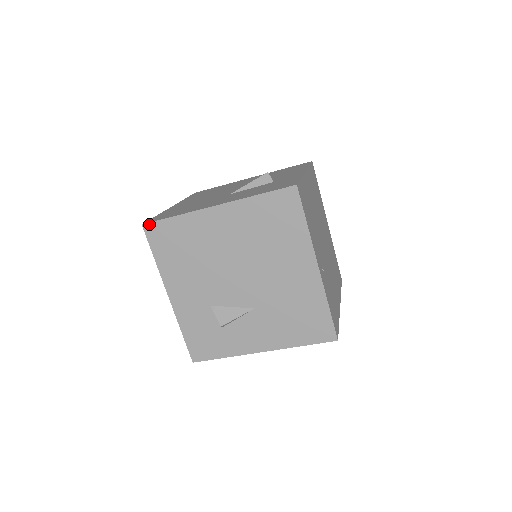
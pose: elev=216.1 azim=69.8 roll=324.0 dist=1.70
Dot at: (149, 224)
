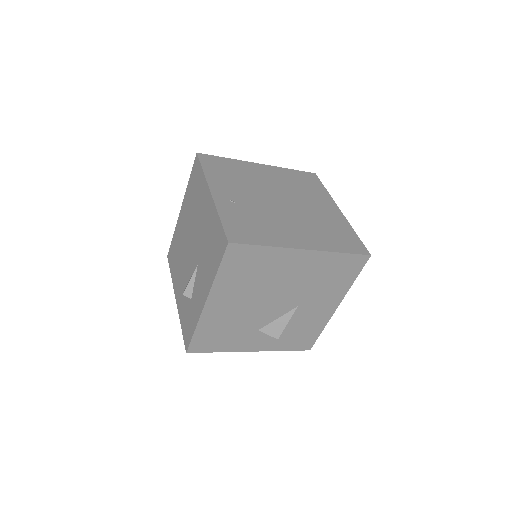
Dot at: (169, 253)
